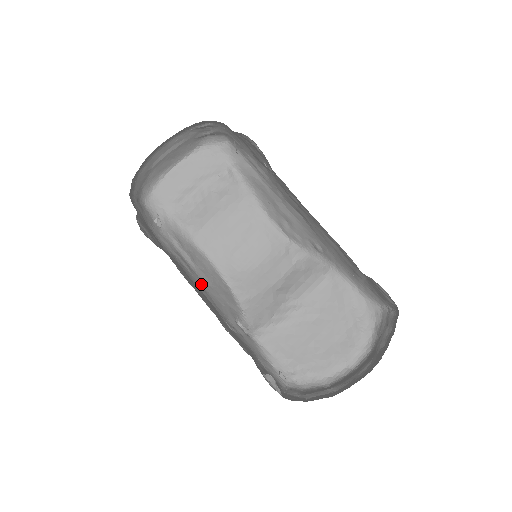
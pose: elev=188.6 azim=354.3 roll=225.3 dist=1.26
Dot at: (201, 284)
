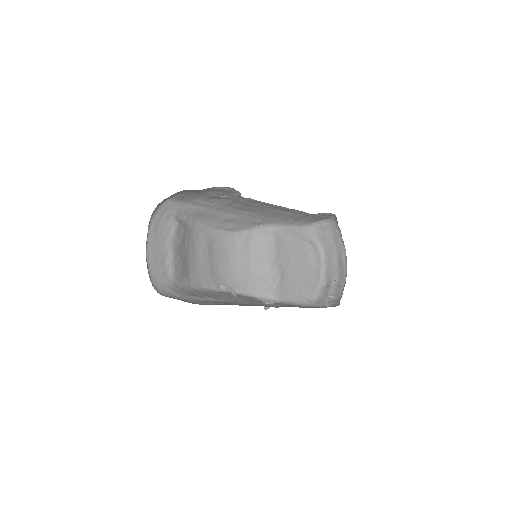
Dot at: (237, 304)
